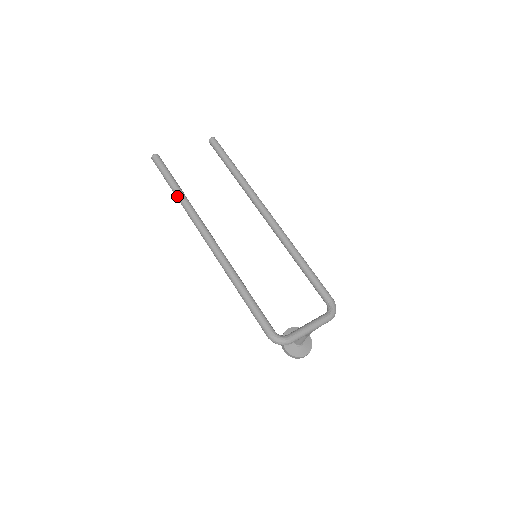
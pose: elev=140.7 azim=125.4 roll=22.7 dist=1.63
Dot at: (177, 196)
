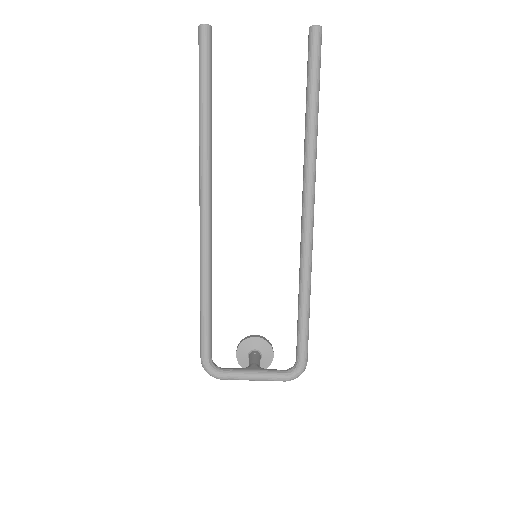
Dot at: (199, 119)
